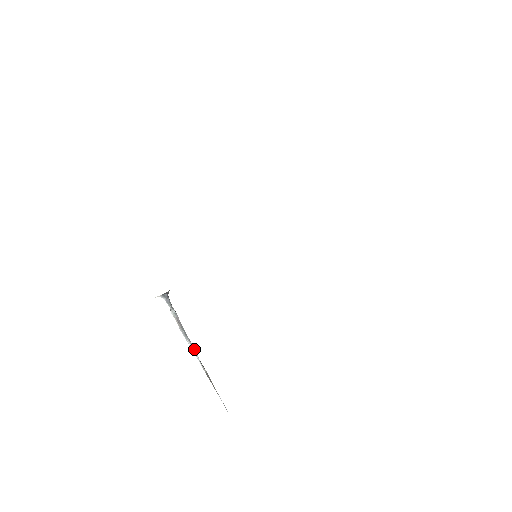
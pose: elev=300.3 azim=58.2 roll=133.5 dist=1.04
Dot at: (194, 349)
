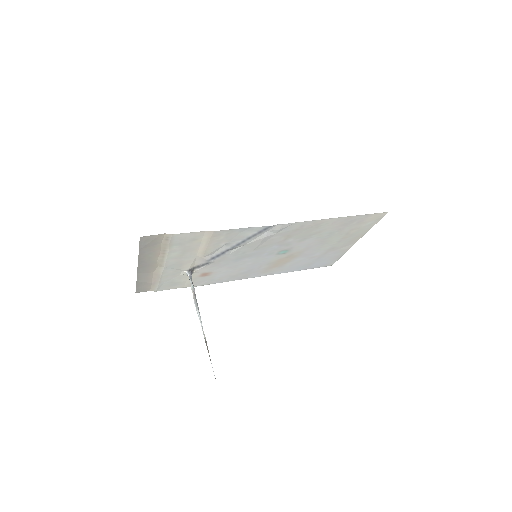
Dot at: (200, 318)
